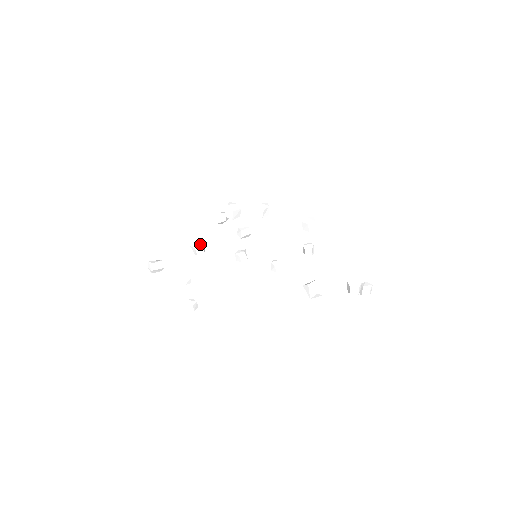
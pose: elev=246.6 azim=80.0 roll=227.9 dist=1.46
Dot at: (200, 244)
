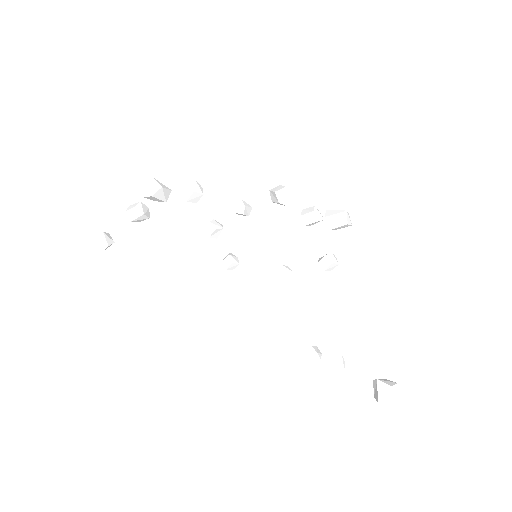
Dot at: (202, 190)
